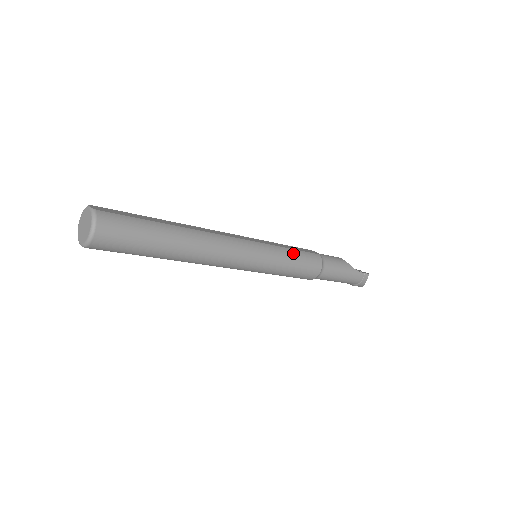
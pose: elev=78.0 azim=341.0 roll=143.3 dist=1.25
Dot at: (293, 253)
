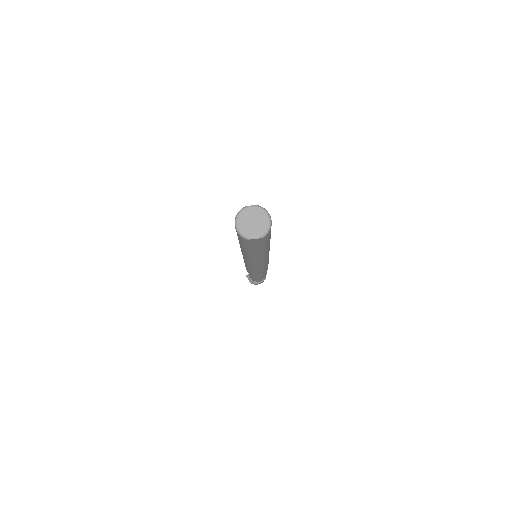
Dot at: occluded
